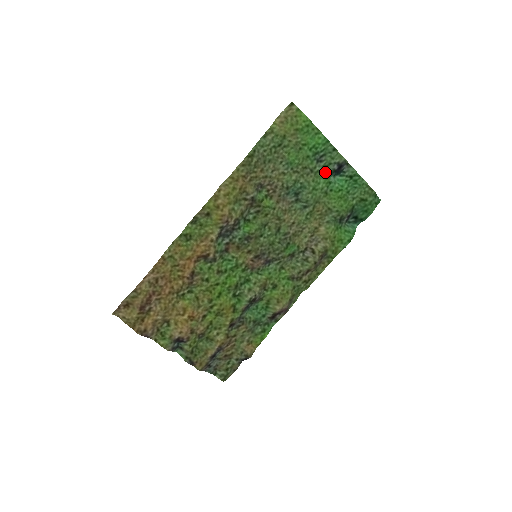
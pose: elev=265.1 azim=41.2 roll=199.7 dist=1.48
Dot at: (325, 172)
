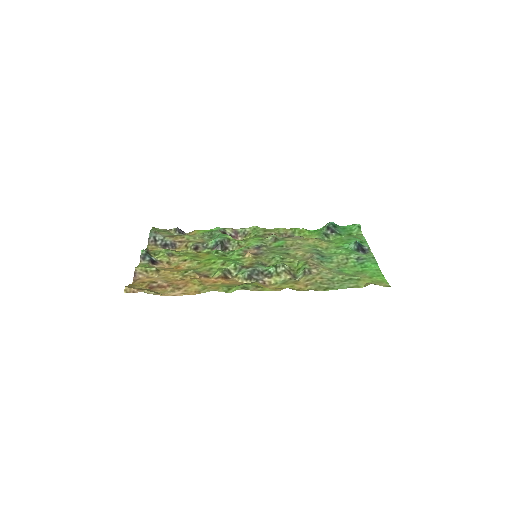
Dot at: (353, 252)
